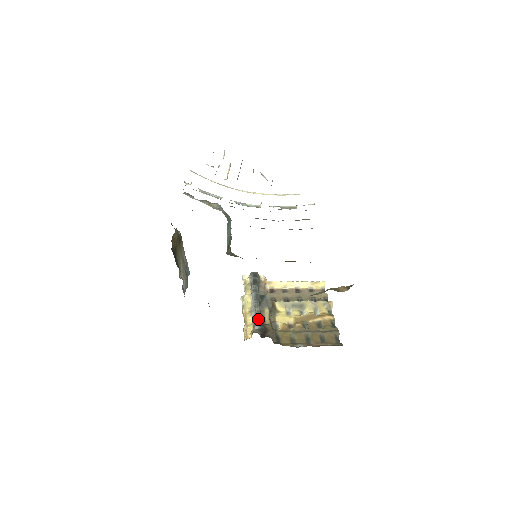
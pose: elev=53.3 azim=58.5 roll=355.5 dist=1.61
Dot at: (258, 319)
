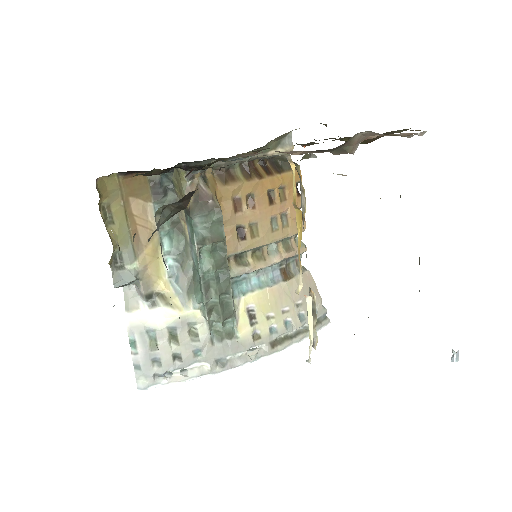
Dot at: occluded
